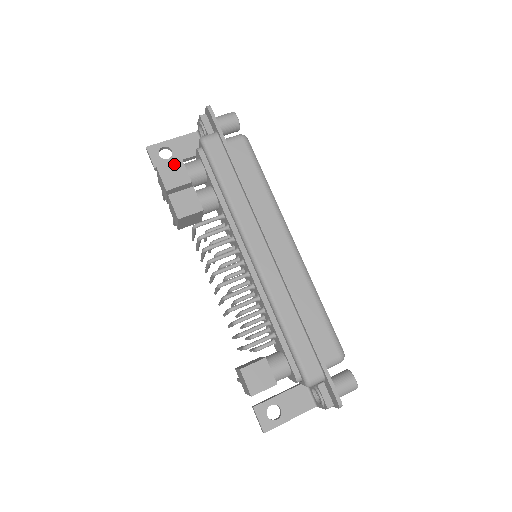
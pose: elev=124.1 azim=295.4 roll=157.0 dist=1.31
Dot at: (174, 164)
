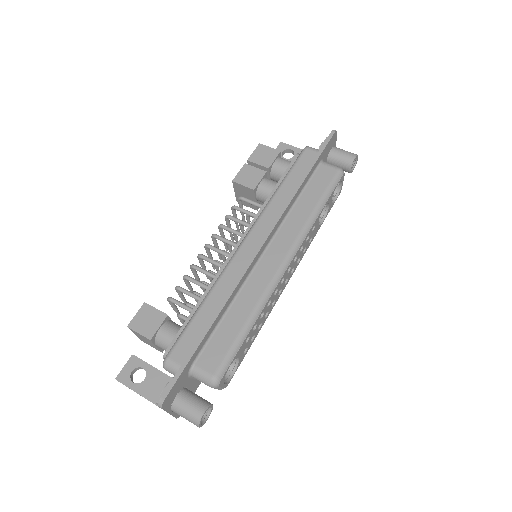
Dot at: (272, 150)
